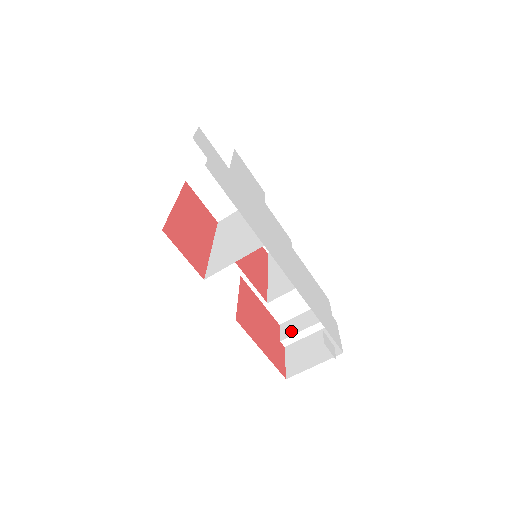
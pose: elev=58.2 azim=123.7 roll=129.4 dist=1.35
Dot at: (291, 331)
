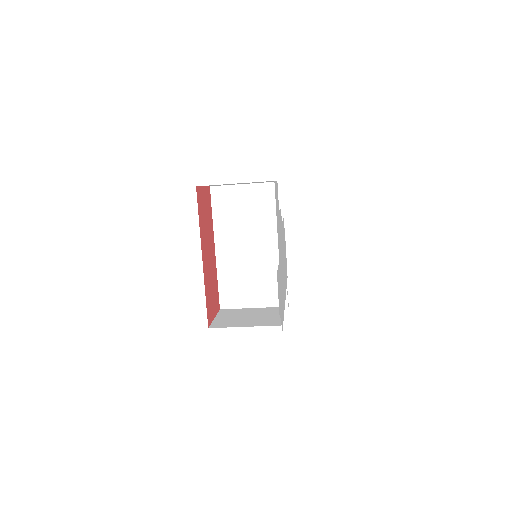
Dot at: occluded
